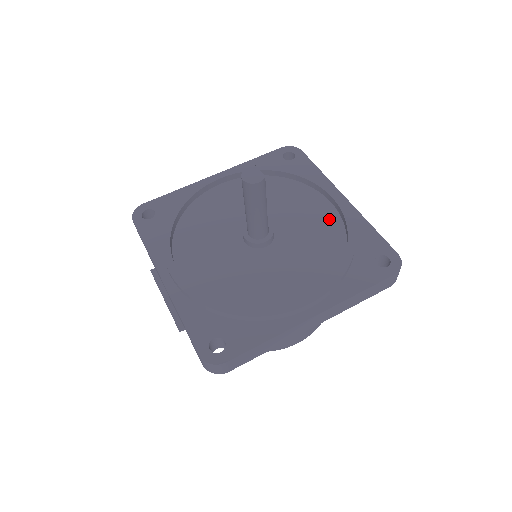
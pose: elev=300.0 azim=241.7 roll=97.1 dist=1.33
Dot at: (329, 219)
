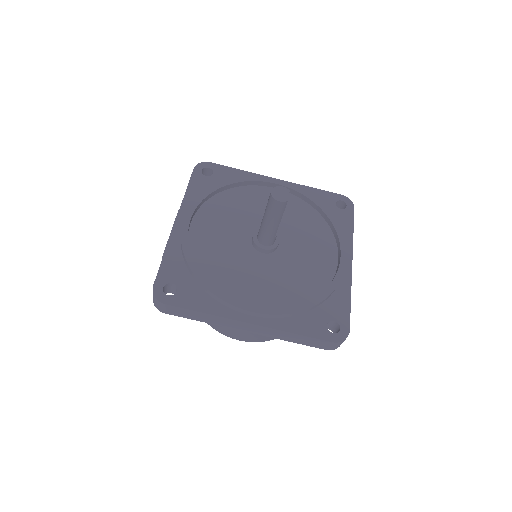
Dot at: (325, 269)
